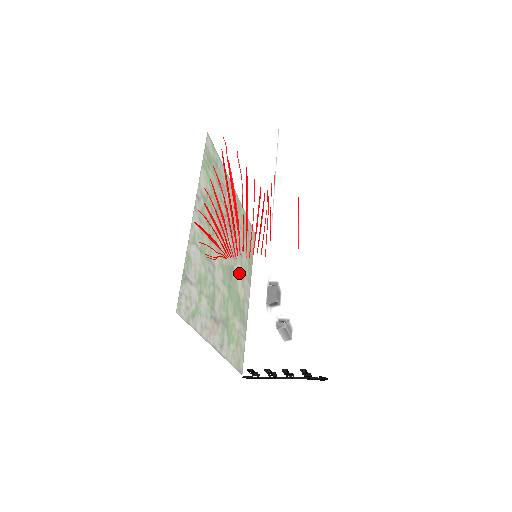
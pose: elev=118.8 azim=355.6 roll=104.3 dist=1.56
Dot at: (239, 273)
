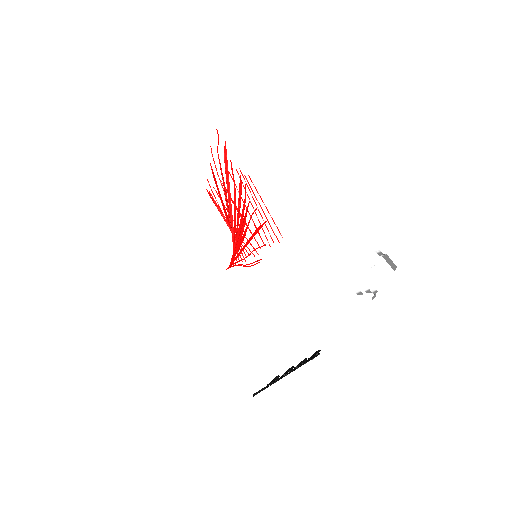
Dot at: occluded
